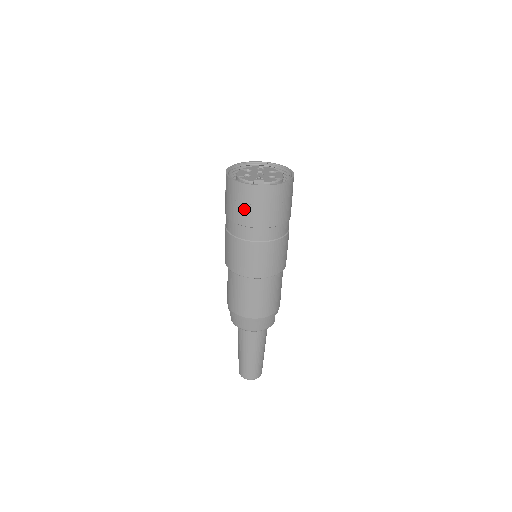
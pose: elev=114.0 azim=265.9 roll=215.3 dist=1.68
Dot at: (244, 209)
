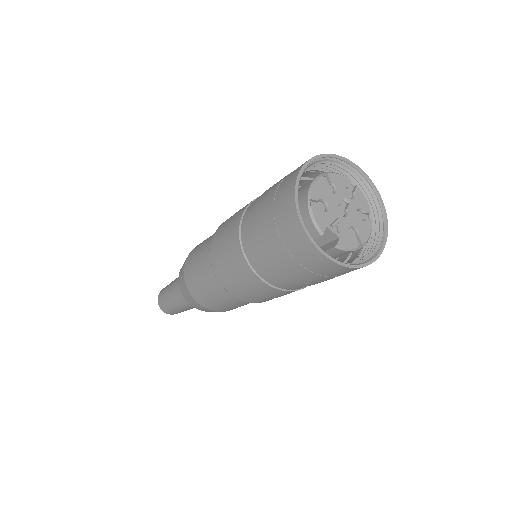
Dot at: (280, 252)
